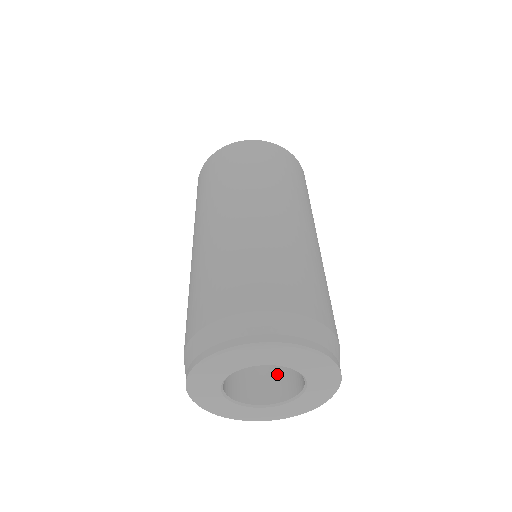
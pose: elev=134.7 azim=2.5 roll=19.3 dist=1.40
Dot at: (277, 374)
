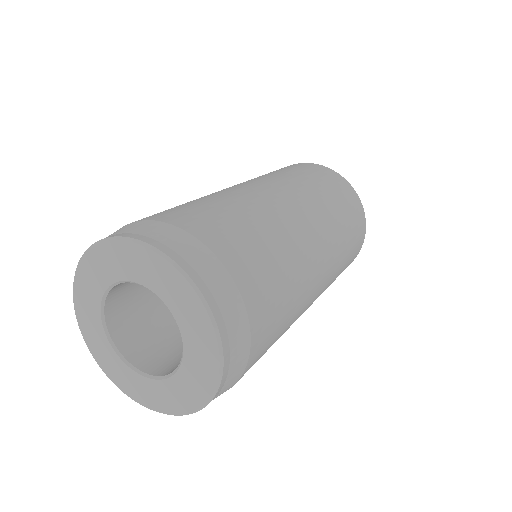
Dot at: occluded
